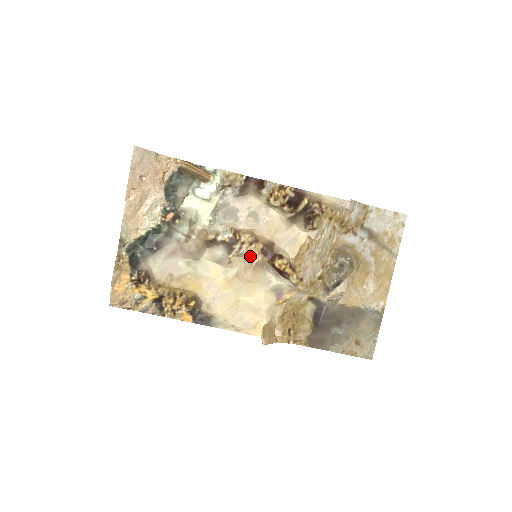
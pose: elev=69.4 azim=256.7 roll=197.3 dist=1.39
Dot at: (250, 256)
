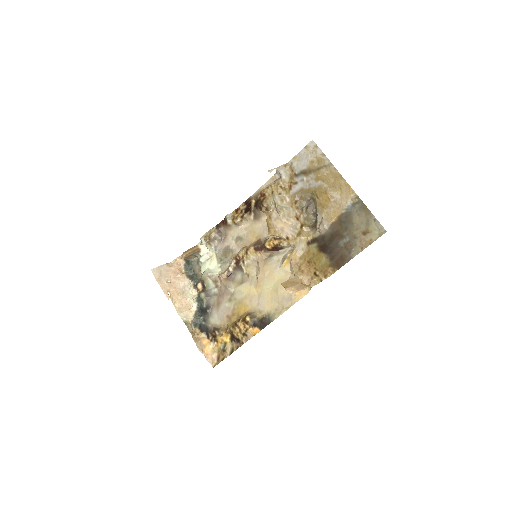
Dot at: (253, 260)
